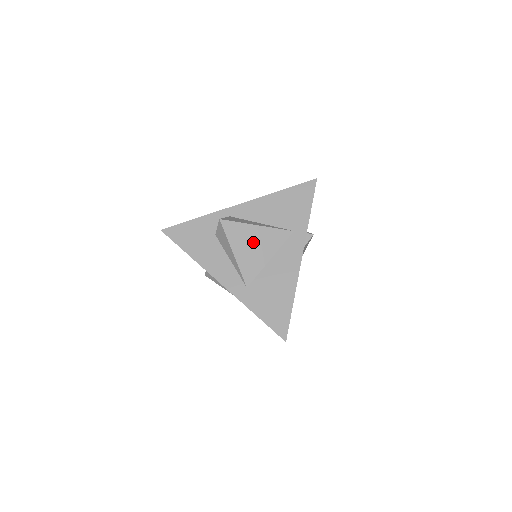
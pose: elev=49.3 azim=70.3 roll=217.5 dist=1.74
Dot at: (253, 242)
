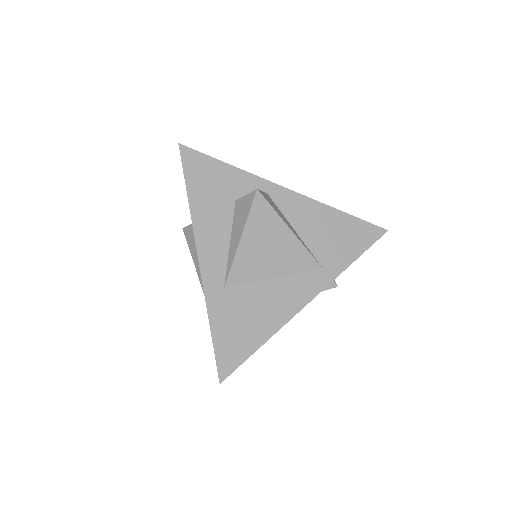
Dot at: (272, 244)
